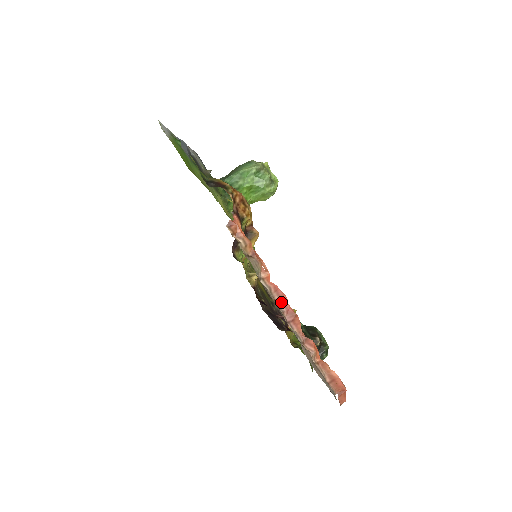
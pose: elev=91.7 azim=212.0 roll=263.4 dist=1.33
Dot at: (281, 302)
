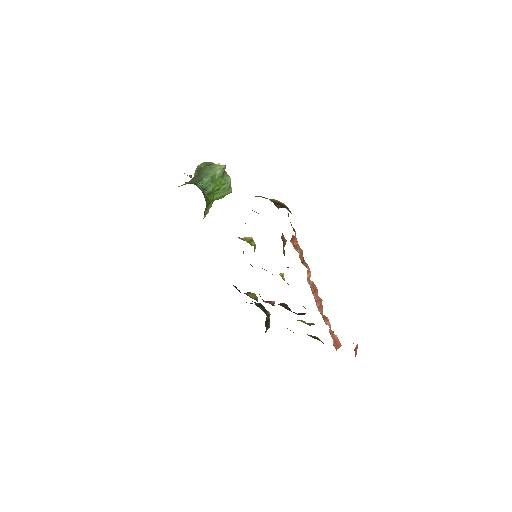
Dot at: (315, 294)
